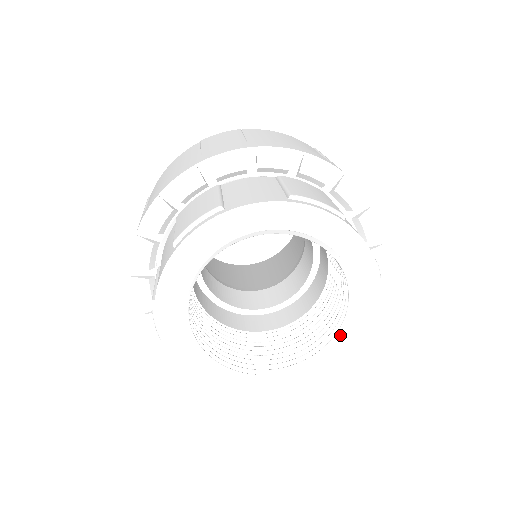
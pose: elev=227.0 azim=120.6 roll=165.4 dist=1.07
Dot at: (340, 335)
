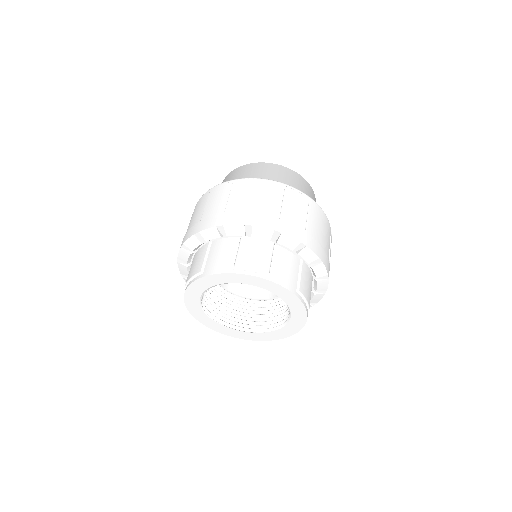
Dot at: (290, 319)
